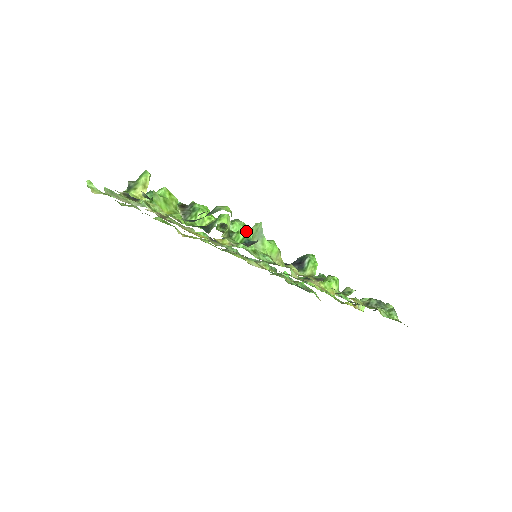
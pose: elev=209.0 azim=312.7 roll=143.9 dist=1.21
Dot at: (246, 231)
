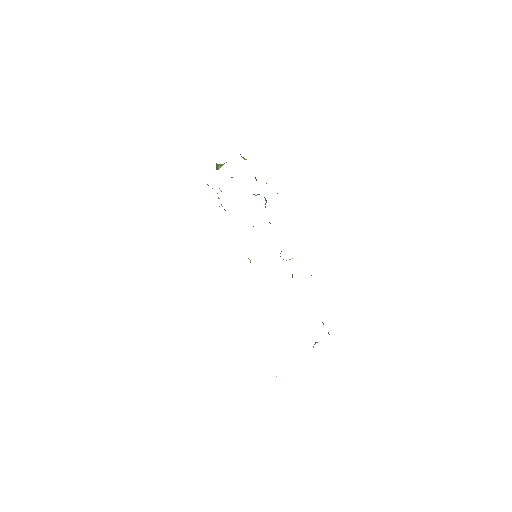
Dot at: occluded
